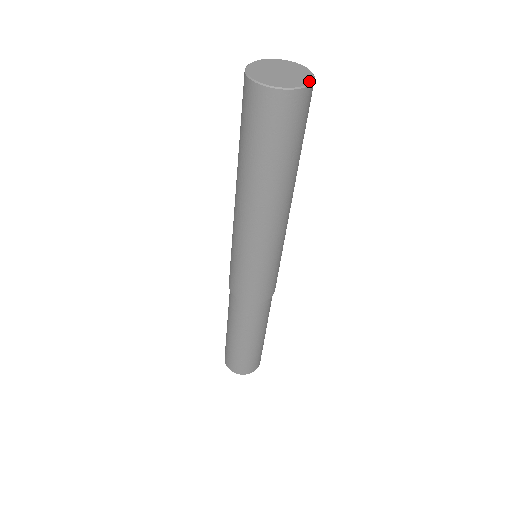
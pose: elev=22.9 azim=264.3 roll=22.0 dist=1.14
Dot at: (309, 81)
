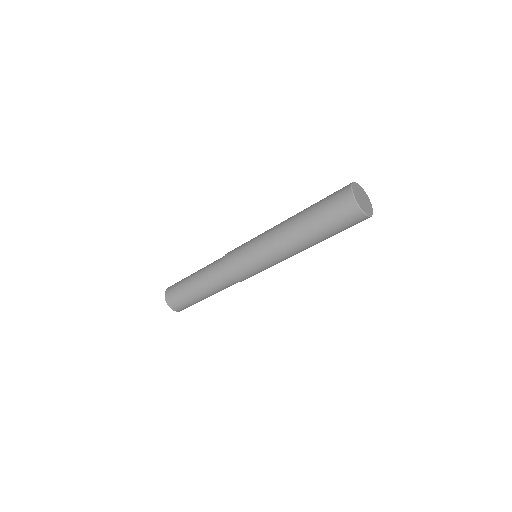
Dot at: (371, 215)
